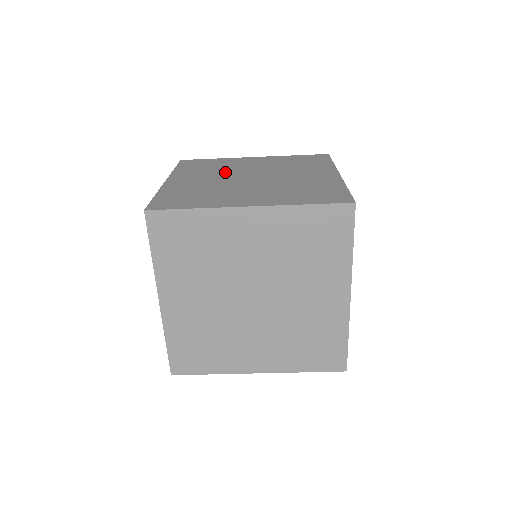
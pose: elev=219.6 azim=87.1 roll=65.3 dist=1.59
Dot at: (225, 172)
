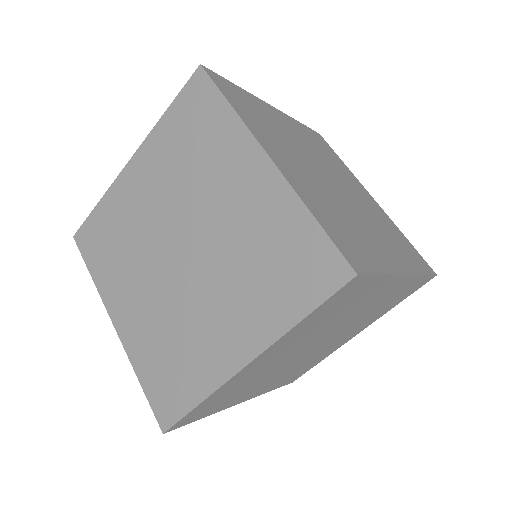
Dot at: occluded
